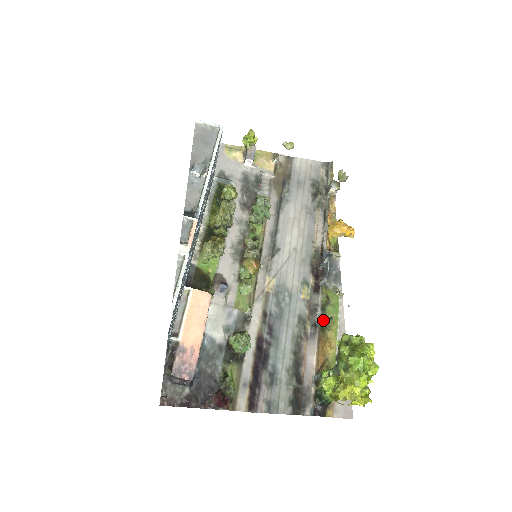
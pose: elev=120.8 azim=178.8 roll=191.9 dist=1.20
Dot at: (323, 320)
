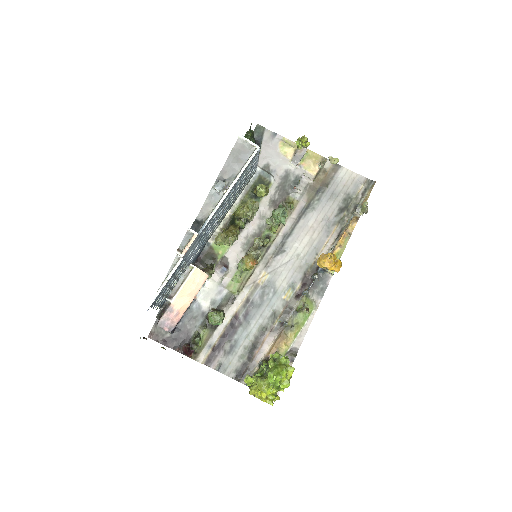
Dot at: occluded
